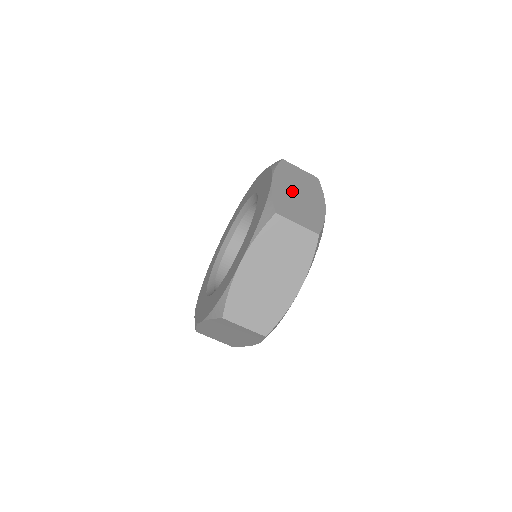
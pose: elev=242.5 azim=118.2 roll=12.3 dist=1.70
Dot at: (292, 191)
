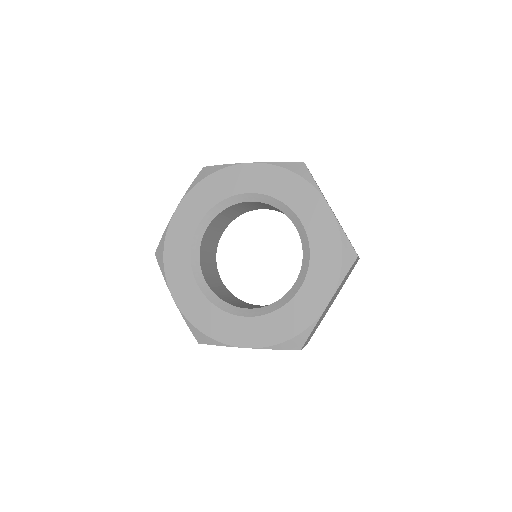
Dot at: occluded
